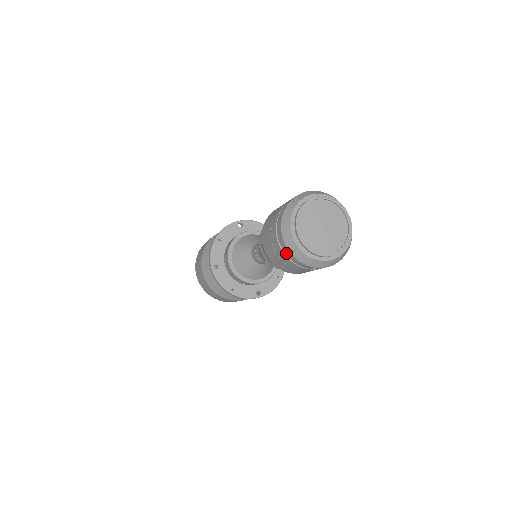
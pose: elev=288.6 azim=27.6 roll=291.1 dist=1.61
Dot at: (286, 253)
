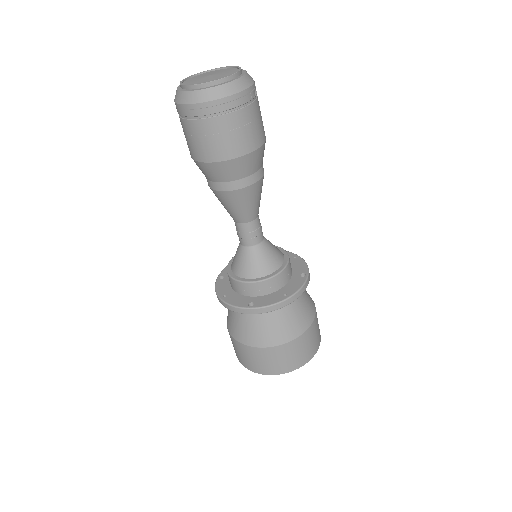
Dot at: (177, 110)
